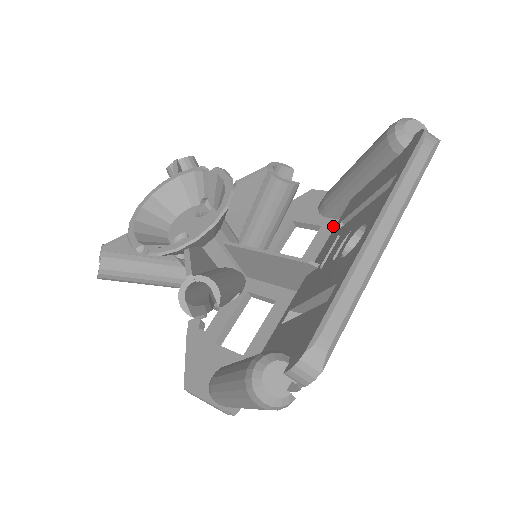
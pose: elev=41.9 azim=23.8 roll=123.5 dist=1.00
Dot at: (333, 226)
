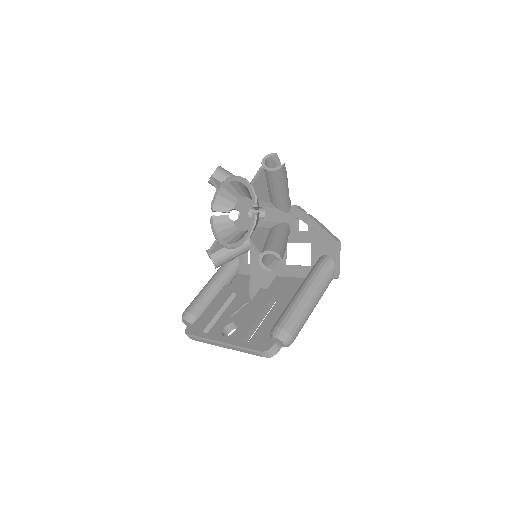
Dot at: occluded
